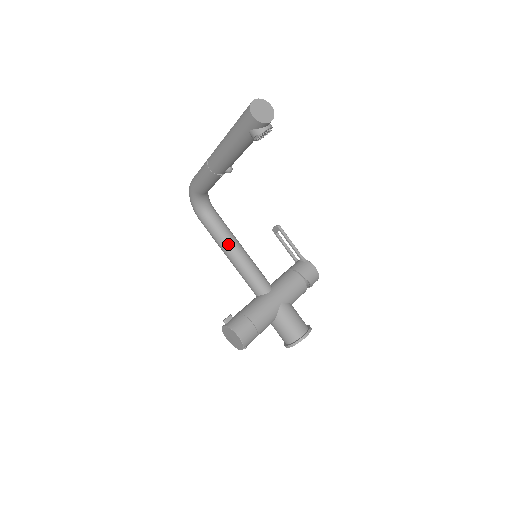
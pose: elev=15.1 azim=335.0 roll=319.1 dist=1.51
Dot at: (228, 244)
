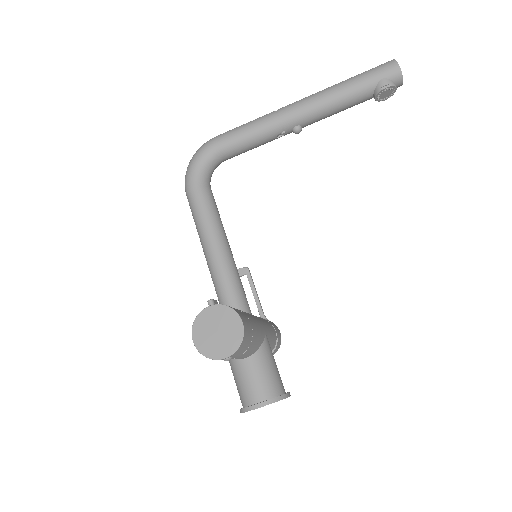
Dot at: (220, 229)
